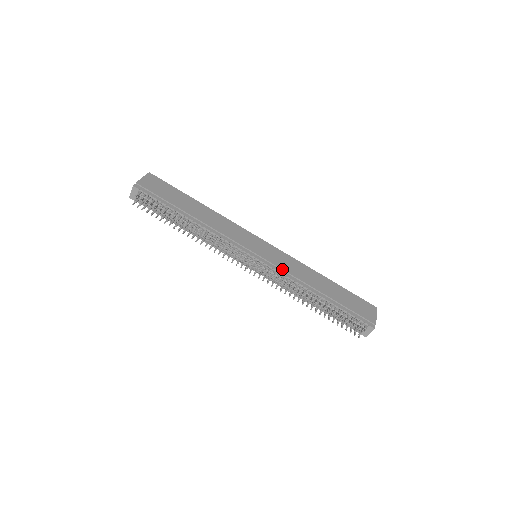
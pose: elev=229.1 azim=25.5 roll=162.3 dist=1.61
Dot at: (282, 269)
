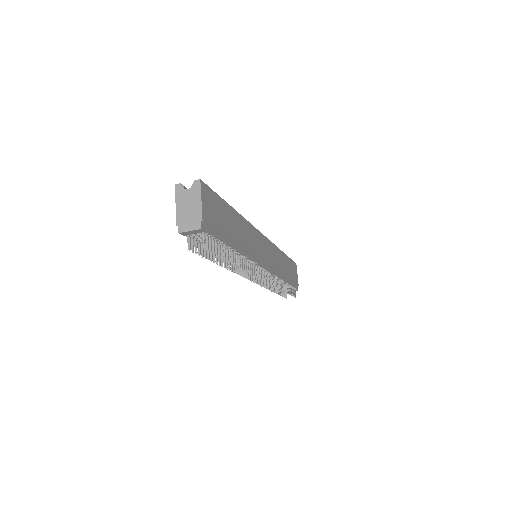
Dot at: (274, 270)
